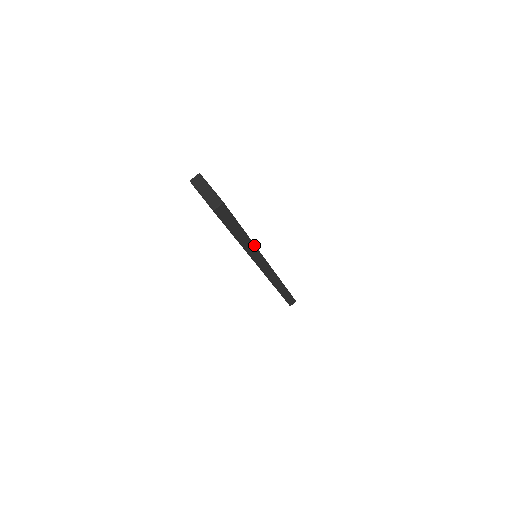
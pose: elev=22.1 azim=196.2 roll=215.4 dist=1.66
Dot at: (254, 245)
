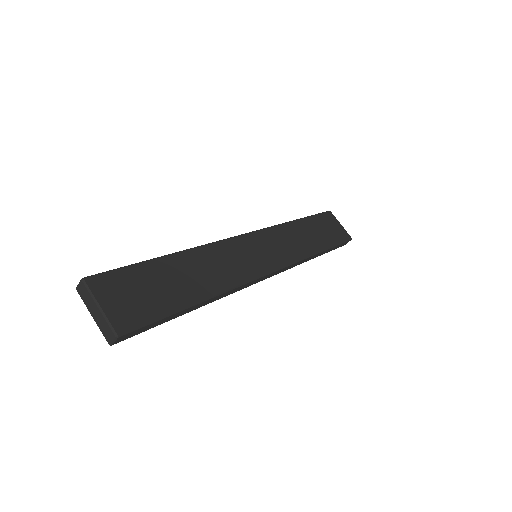
Dot at: (226, 291)
